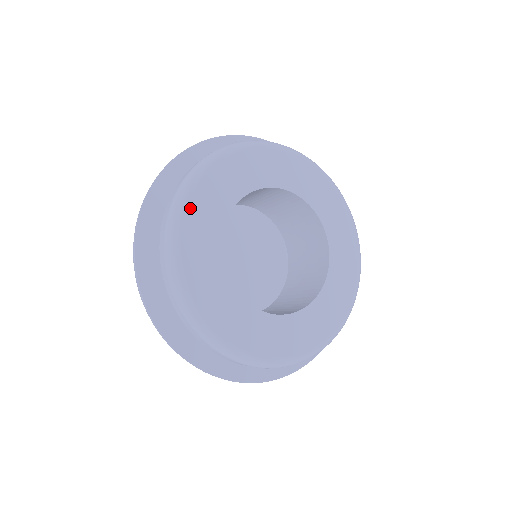
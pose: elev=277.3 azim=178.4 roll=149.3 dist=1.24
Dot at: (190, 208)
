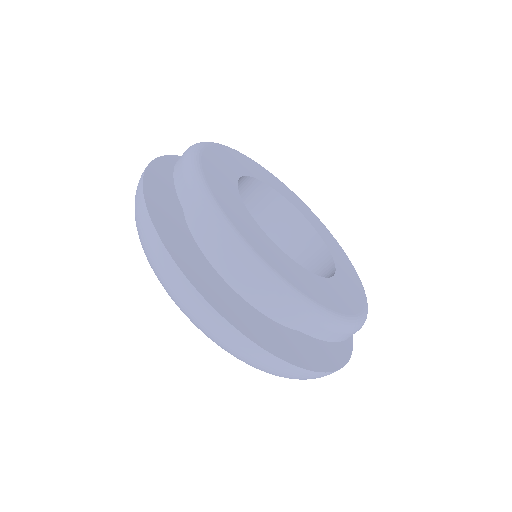
Dot at: (221, 204)
